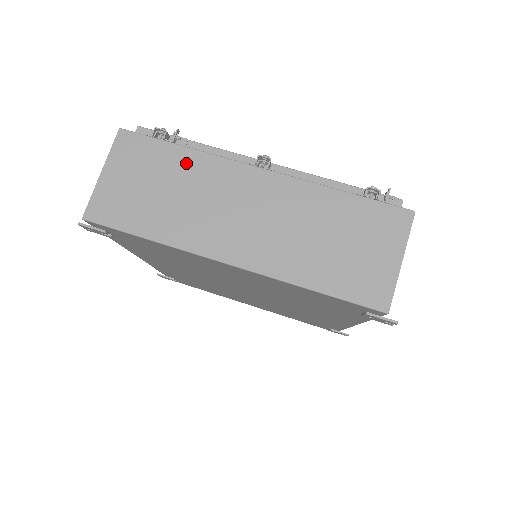
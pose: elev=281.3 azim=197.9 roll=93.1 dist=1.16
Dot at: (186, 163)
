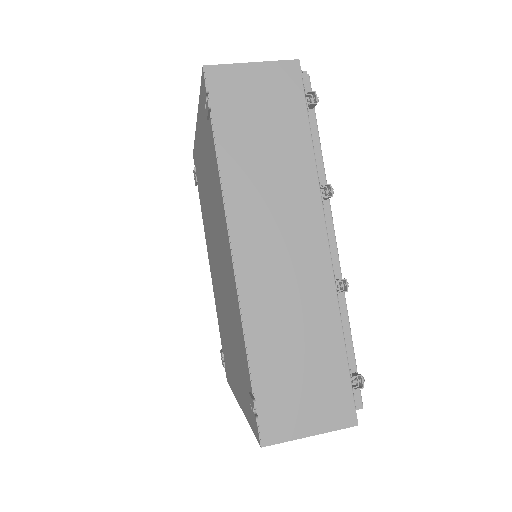
Dot at: occluded
